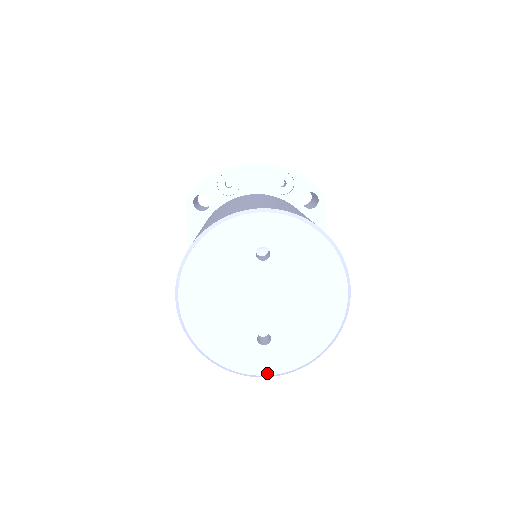
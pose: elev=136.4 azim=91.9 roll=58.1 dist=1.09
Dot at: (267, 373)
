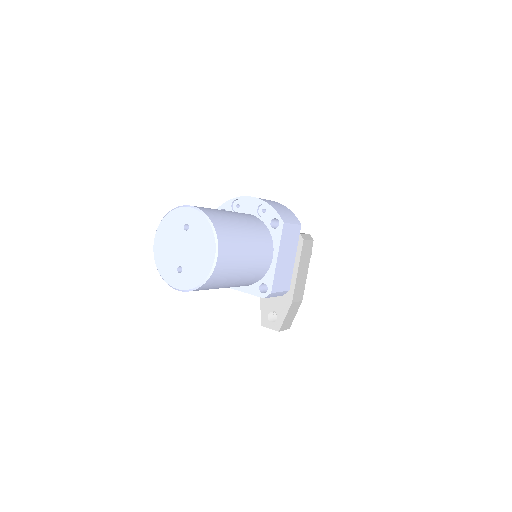
Dot at: (178, 288)
